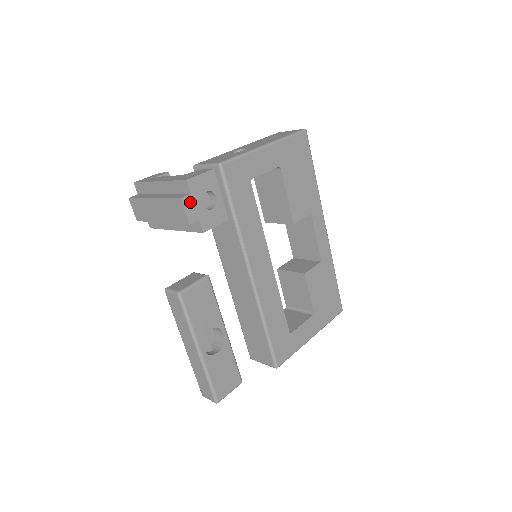
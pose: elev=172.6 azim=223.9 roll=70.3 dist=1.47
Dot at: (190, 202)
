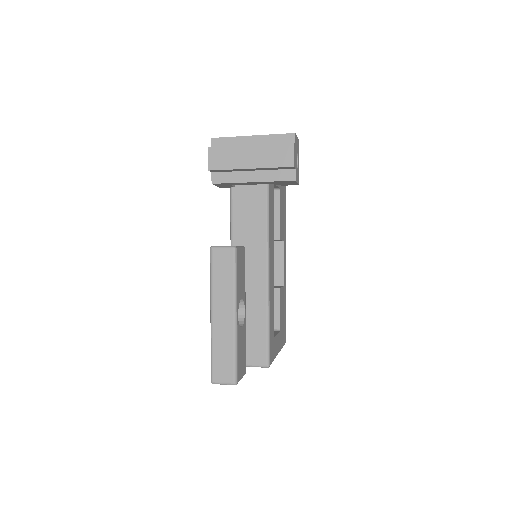
Dot at: (295, 151)
